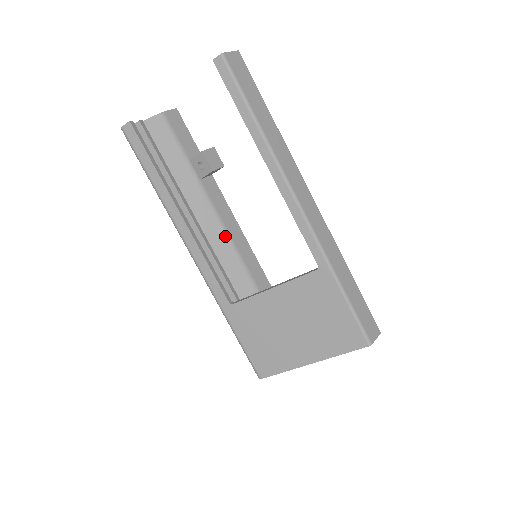
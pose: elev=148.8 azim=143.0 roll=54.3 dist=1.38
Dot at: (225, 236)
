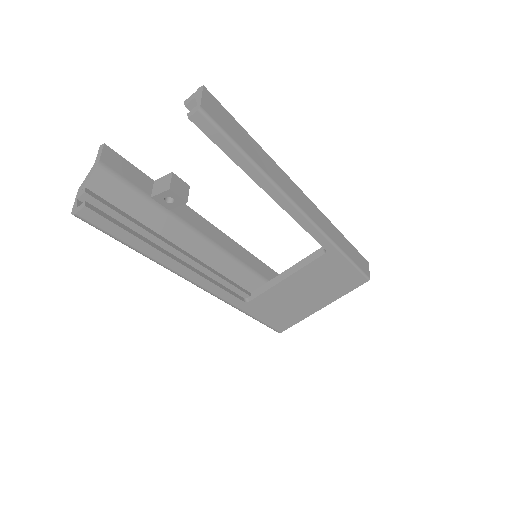
Dot at: (212, 247)
